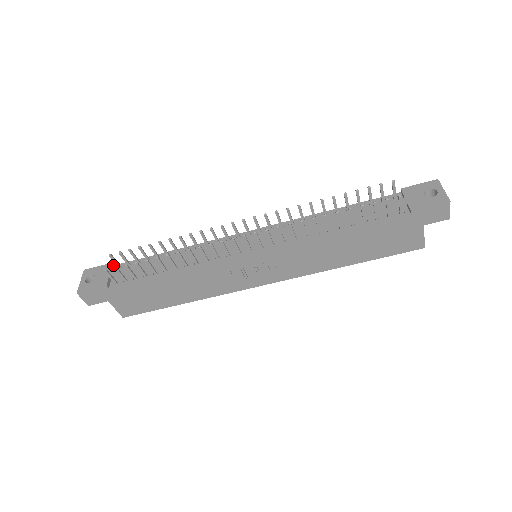
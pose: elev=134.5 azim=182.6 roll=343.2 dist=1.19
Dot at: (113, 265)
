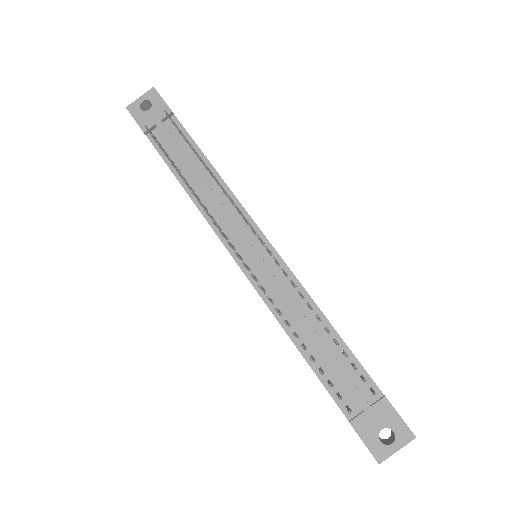
Dot at: (172, 114)
